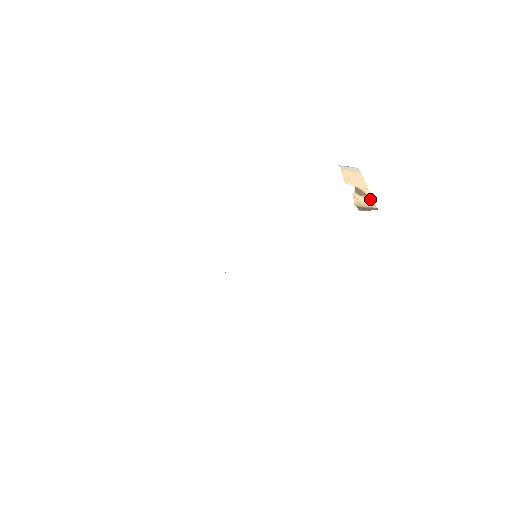
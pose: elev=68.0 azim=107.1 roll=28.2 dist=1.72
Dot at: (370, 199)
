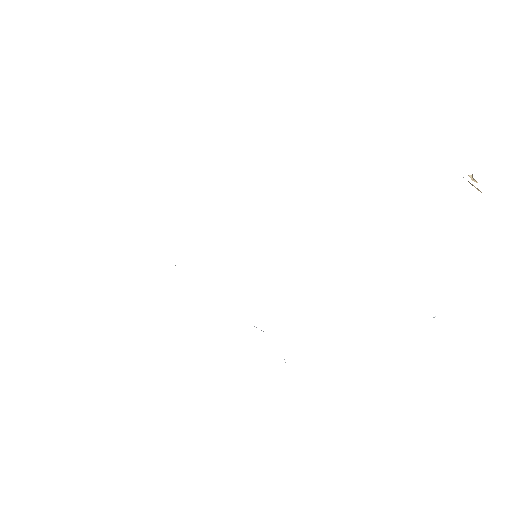
Dot at: occluded
